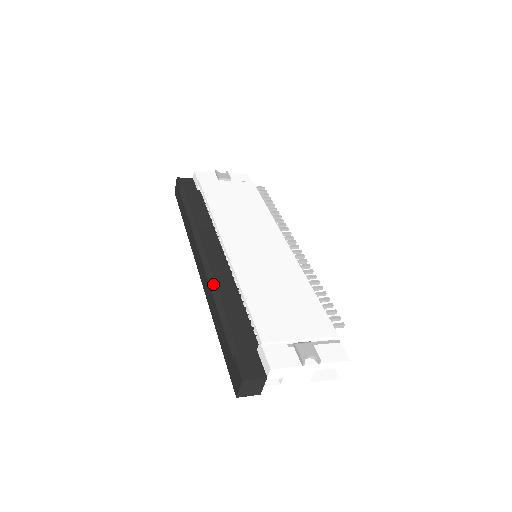
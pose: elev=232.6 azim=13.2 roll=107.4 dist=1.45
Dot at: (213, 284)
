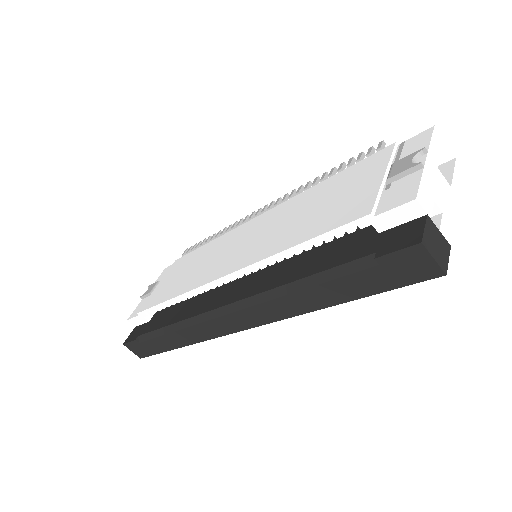
Dot at: (264, 296)
